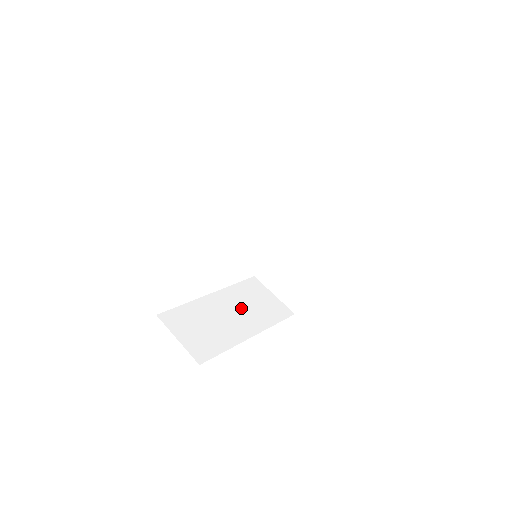
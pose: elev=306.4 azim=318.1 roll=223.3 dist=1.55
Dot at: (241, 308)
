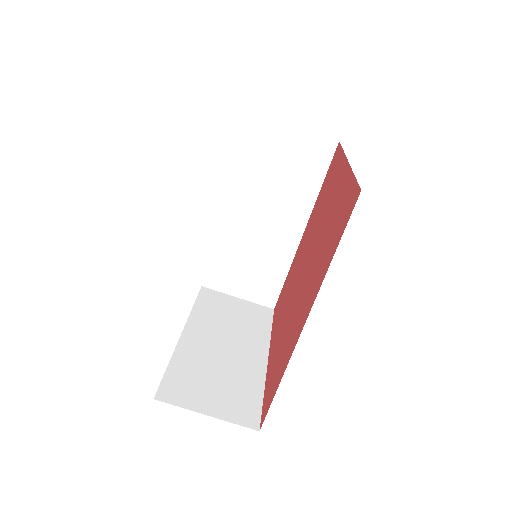
Dot at: (227, 331)
